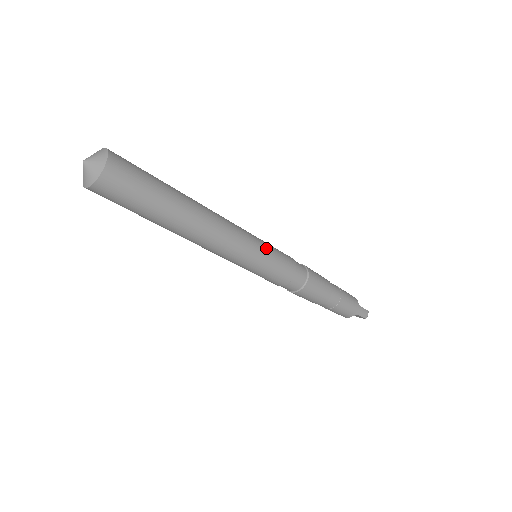
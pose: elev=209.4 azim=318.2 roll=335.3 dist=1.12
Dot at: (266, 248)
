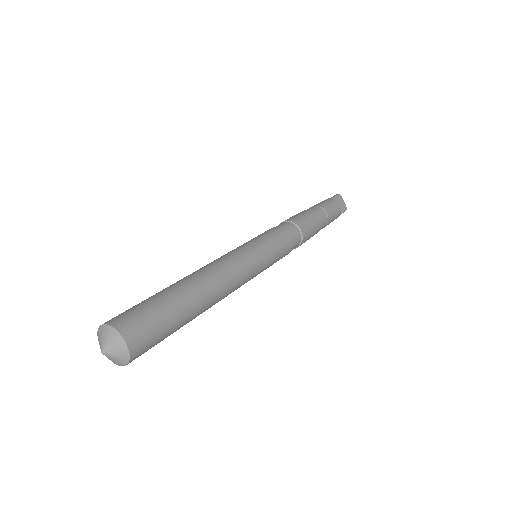
Dot at: (267, 267)
